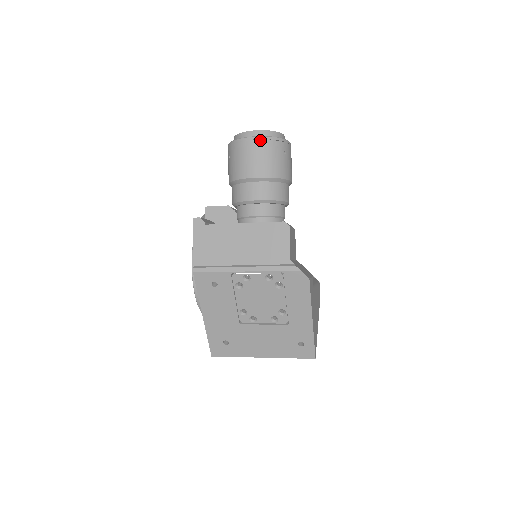
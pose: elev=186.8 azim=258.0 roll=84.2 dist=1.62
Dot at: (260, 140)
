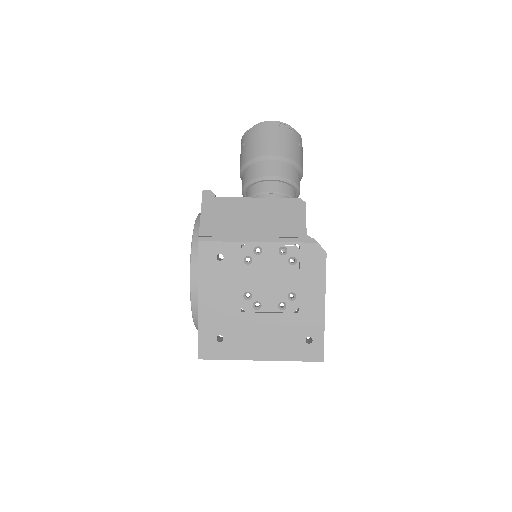
Dot at: (279, 126)
